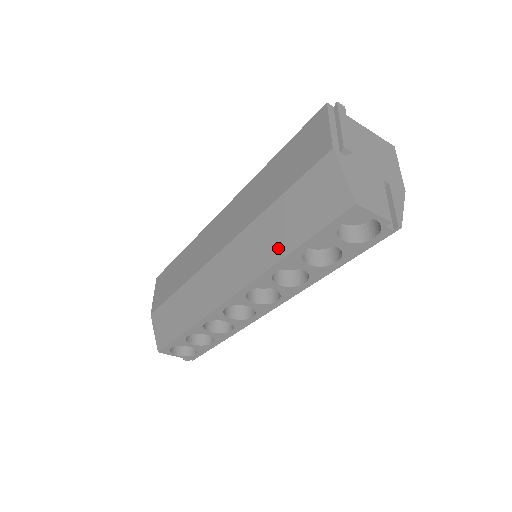
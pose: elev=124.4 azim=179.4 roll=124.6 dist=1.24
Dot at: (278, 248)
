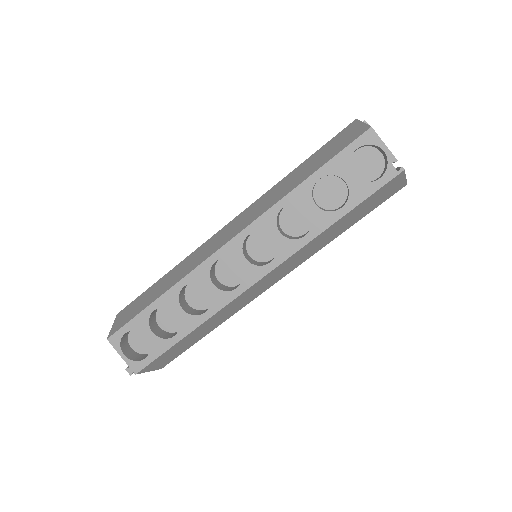
Dot at: (292, 185)
